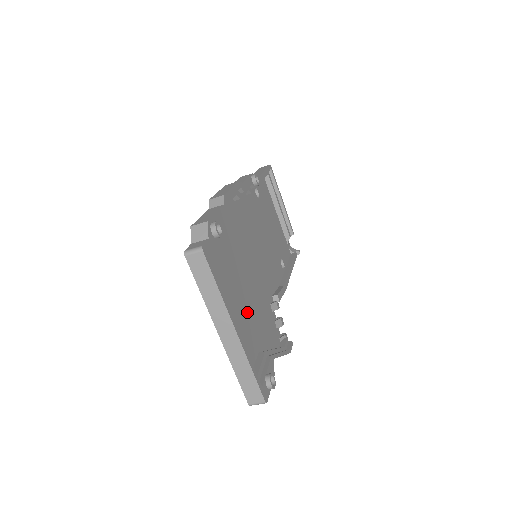
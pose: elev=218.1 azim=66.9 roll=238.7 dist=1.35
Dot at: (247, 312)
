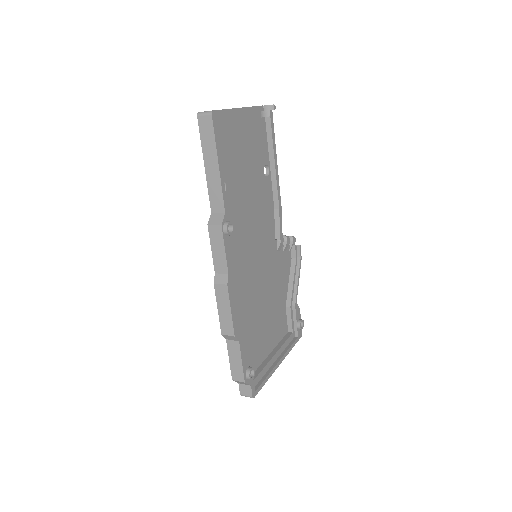
Dot at: (272, 312)
